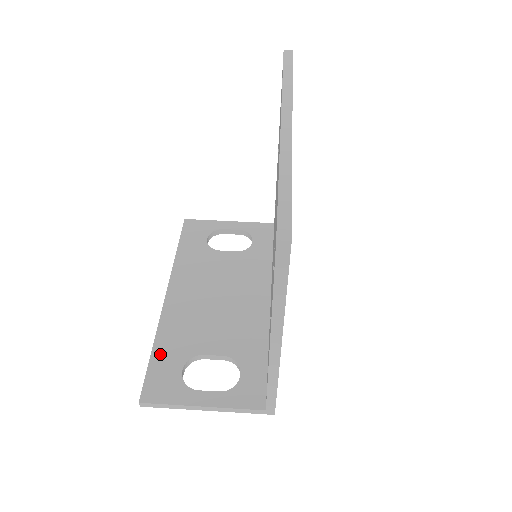
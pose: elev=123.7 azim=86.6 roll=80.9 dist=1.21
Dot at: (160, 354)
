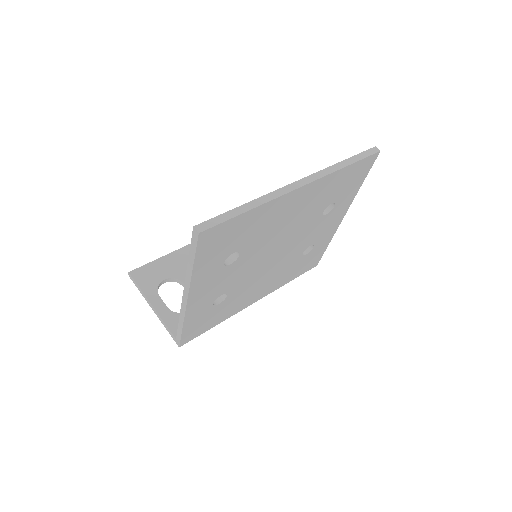
Dot at: (165, 261)
